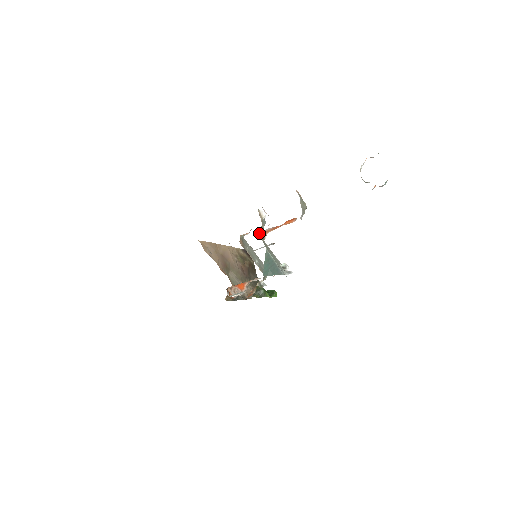
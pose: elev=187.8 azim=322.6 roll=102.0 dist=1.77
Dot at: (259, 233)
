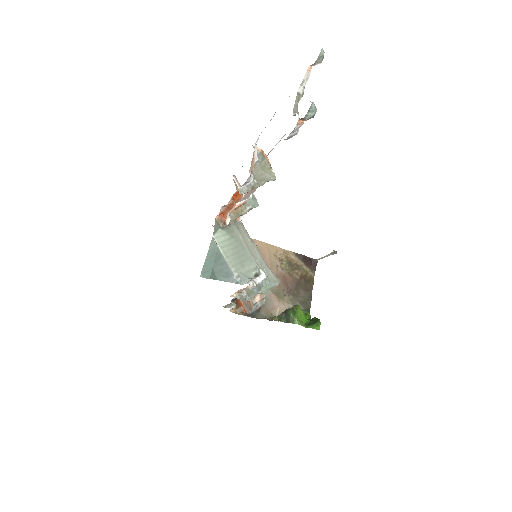
Dot at: (232, 217)
